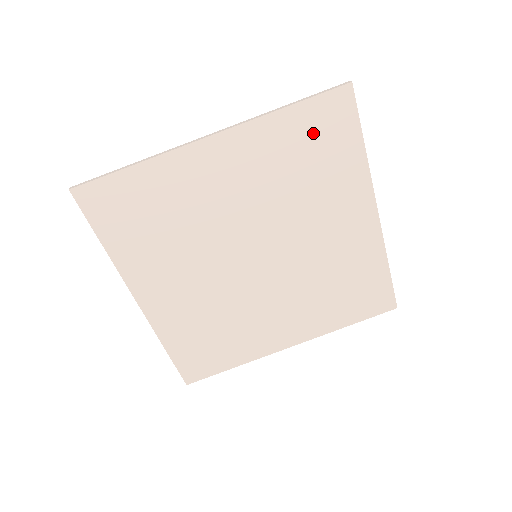
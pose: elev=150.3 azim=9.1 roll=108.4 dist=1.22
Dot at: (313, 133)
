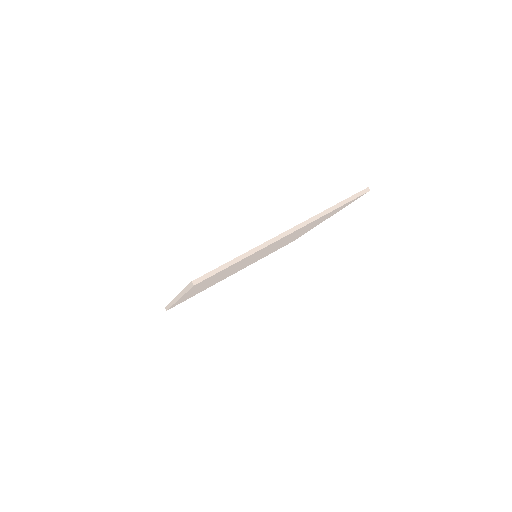
Dot at: (334, 211)
